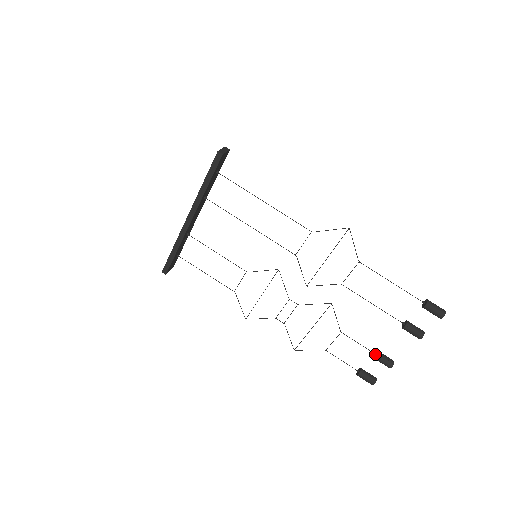
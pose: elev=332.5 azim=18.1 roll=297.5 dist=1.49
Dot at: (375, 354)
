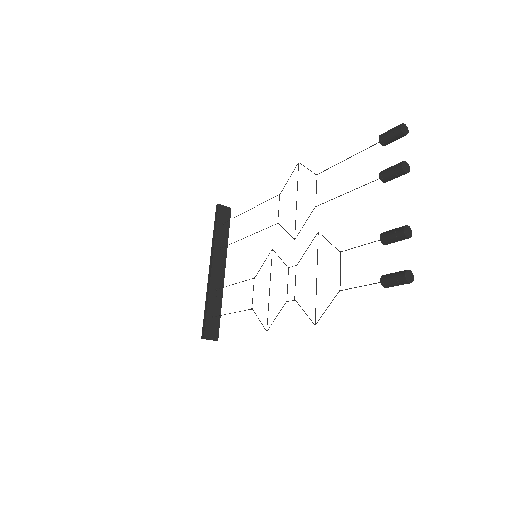
Dot at: (382, 238)
